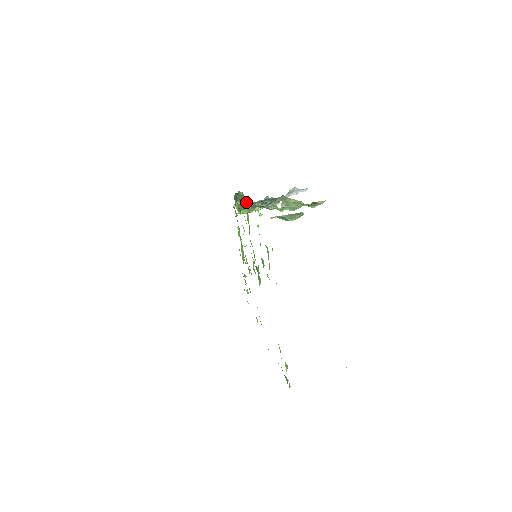
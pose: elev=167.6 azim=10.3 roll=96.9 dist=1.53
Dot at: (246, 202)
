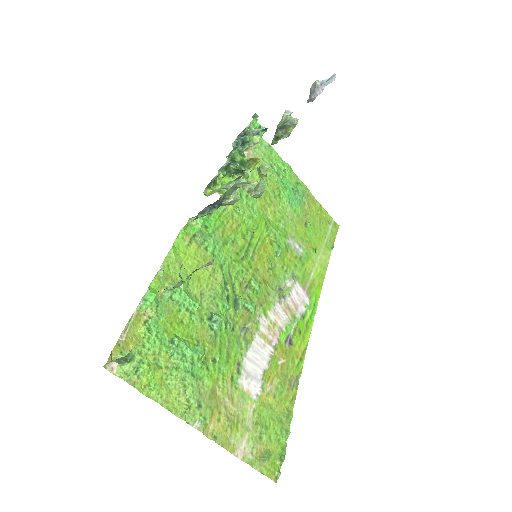
Dot at: (233, 167)
